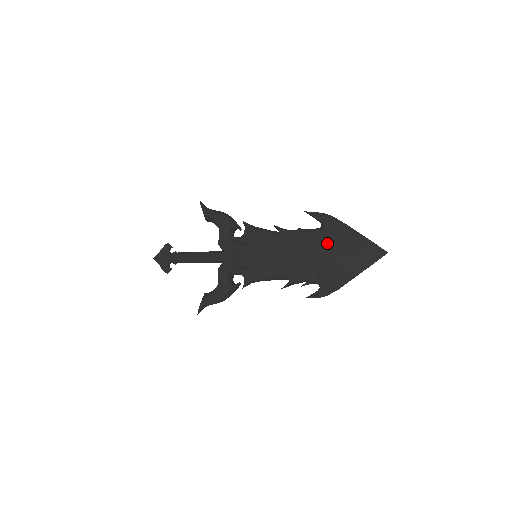
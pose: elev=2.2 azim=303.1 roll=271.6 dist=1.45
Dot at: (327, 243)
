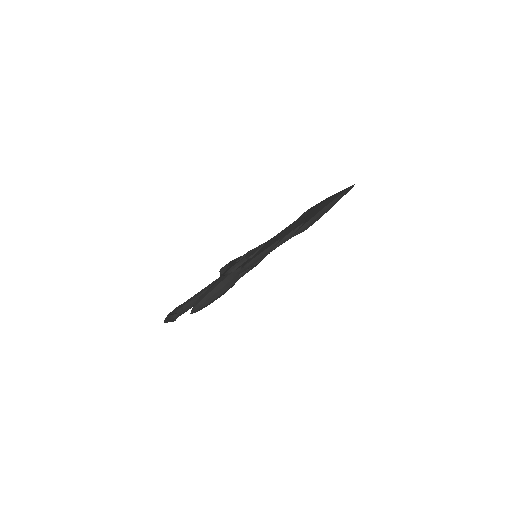
Dot at: (311, 209)
